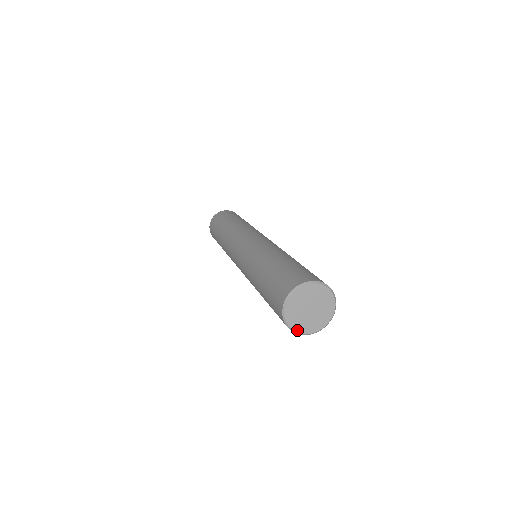
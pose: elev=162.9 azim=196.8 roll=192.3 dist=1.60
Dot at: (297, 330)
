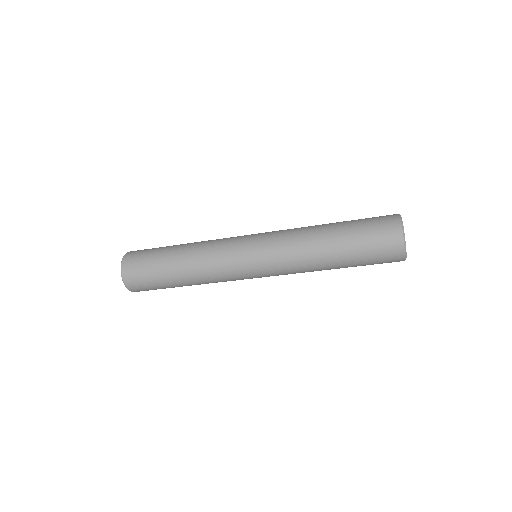
Dot at: (406, 252)
